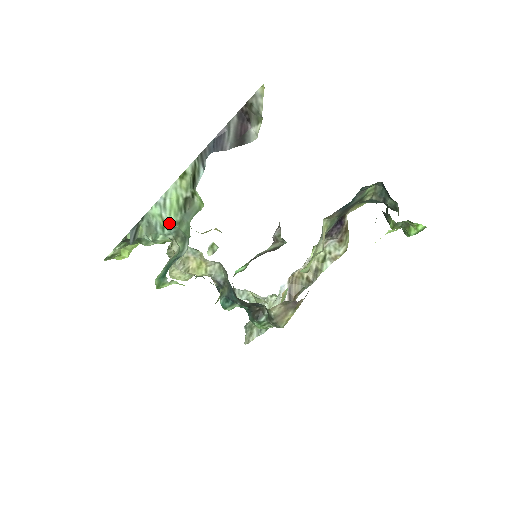
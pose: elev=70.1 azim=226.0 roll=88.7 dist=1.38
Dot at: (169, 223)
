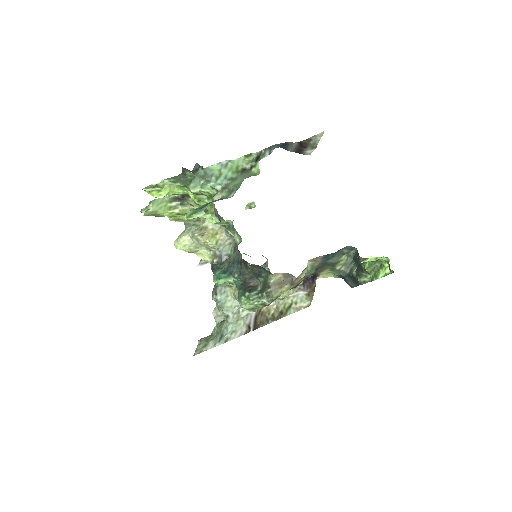
Dot at: (225, 176)
